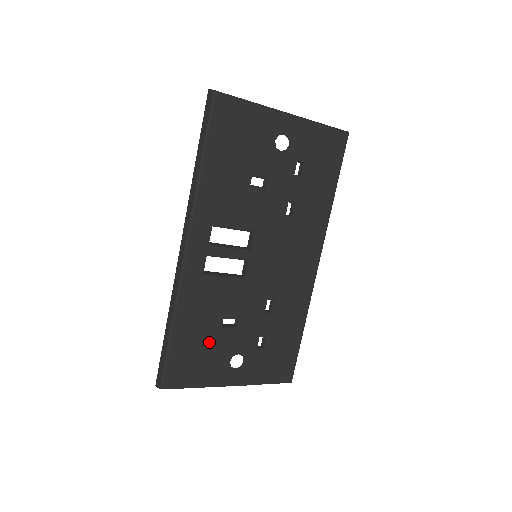
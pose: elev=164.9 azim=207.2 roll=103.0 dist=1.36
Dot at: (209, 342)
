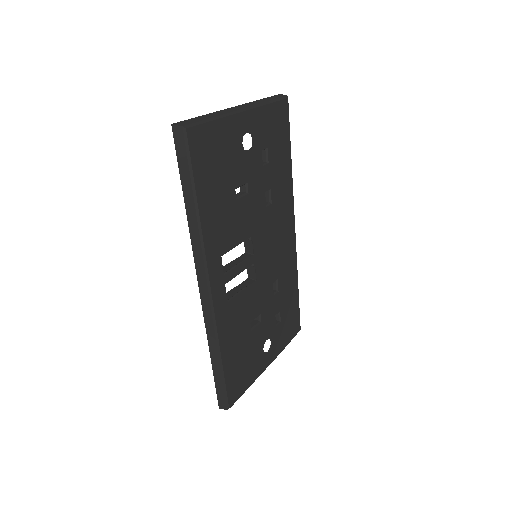
Dot at: (247, 348)
